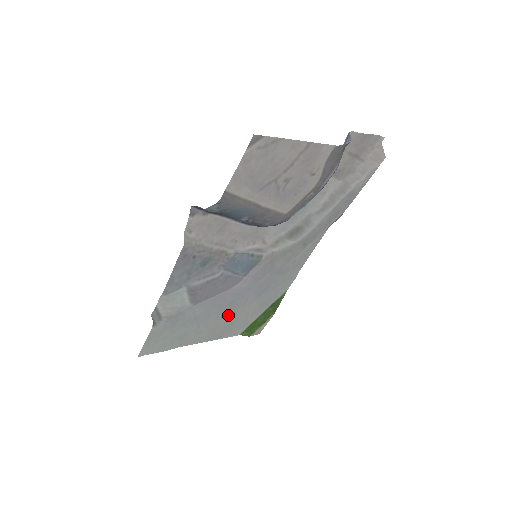
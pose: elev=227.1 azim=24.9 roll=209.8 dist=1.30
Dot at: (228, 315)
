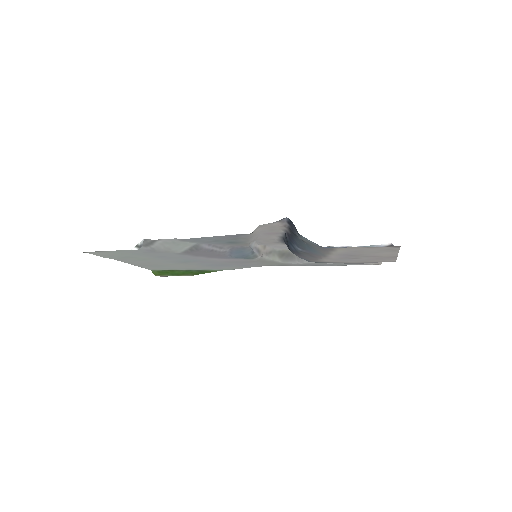
Dot at: (174, 263)
